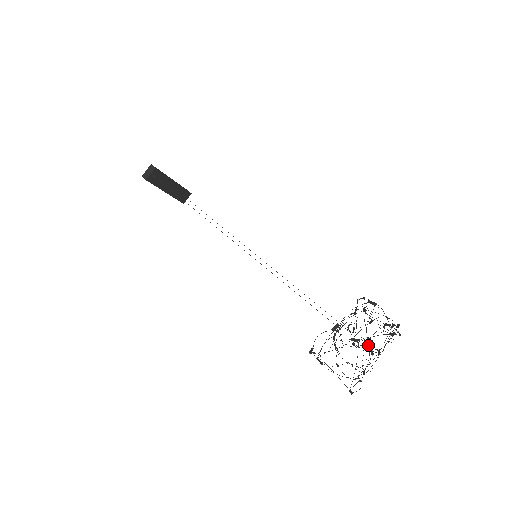
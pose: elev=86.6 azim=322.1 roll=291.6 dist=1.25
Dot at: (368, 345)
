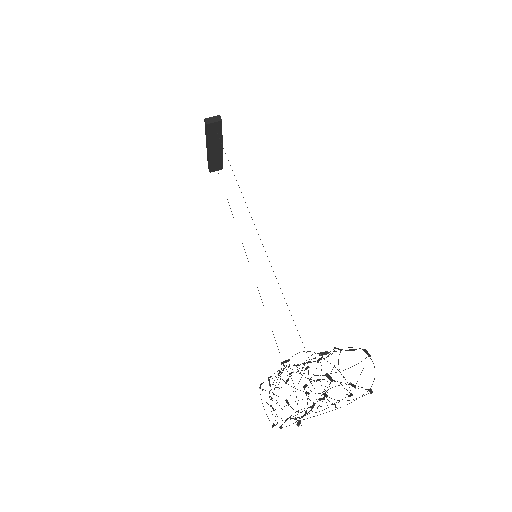
Dot at: (325, 393)
